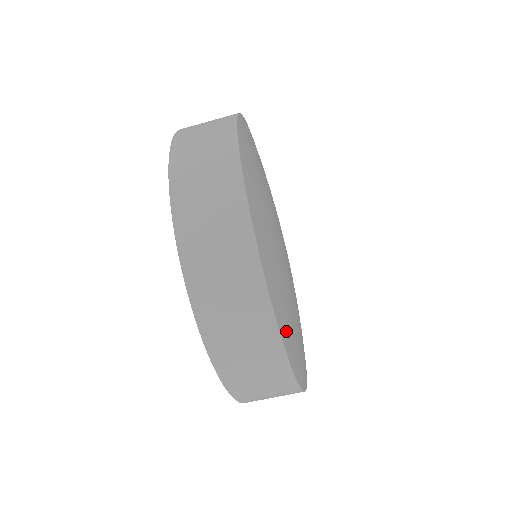
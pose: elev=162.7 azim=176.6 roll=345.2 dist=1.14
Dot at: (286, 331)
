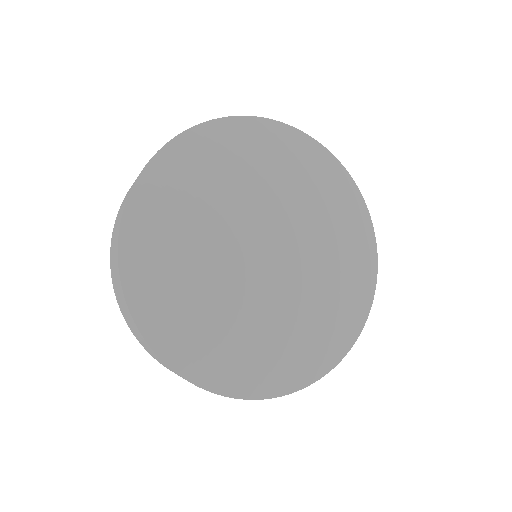
Dot at: (161, 322)
